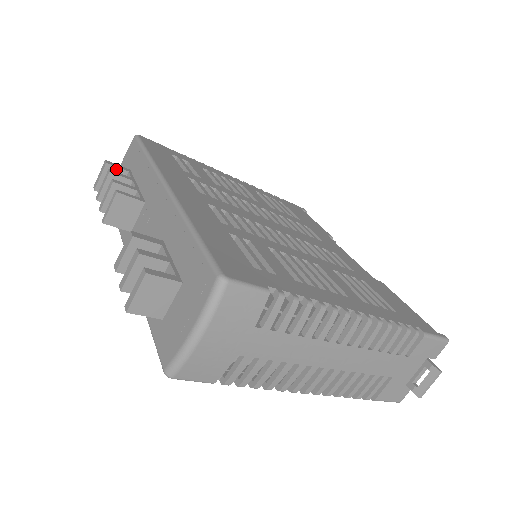
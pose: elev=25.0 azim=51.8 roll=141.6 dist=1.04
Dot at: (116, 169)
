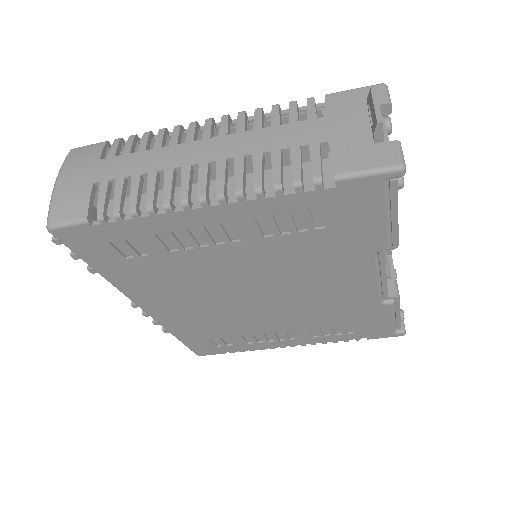
Dot at: occluded
